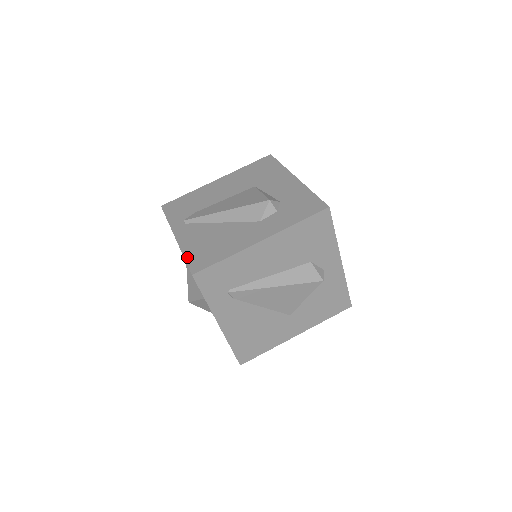
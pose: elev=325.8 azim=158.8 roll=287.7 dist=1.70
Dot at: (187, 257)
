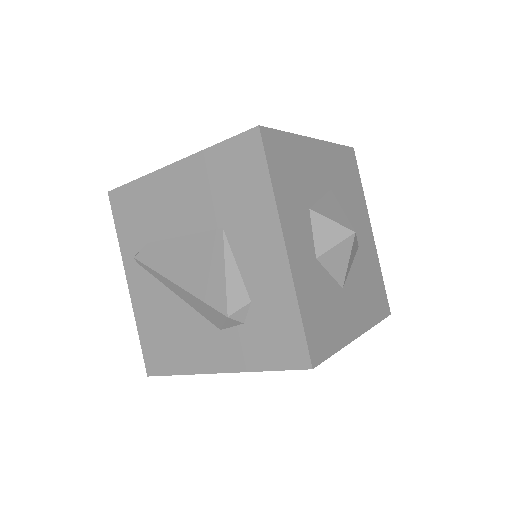
Dot at: (141, 340)
